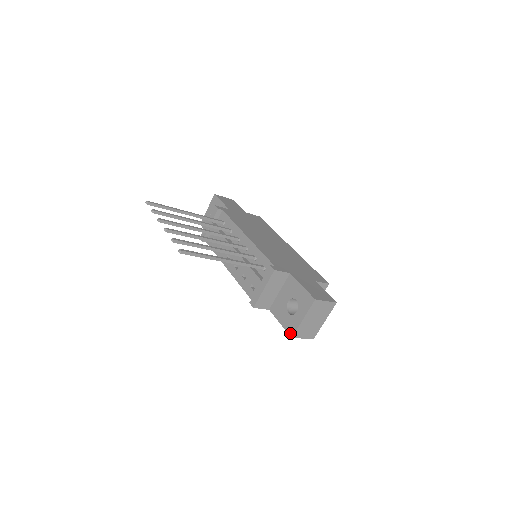
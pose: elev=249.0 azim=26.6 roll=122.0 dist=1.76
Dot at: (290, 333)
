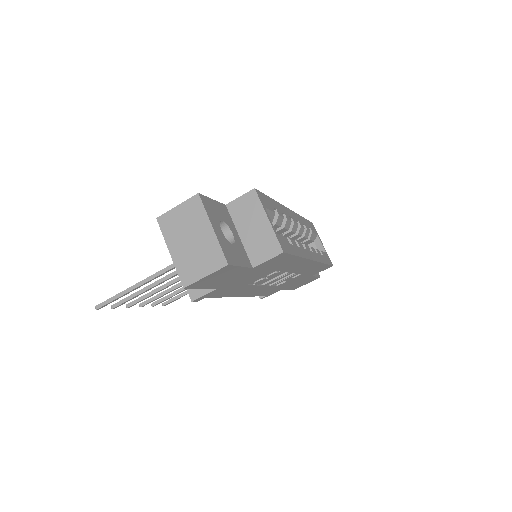
Dot at: (185, 285)
